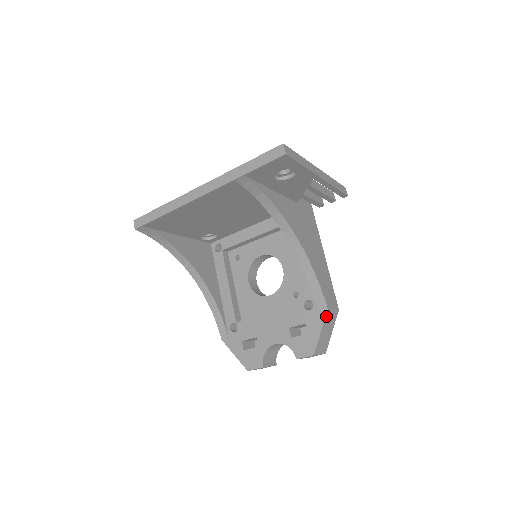
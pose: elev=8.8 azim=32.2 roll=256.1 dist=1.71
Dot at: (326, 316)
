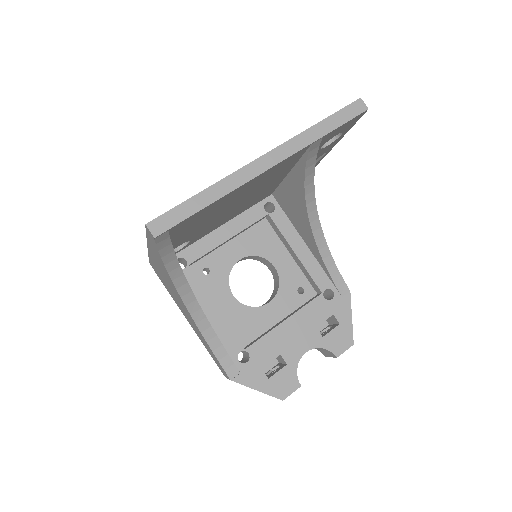
Dot at: (350, 299)
